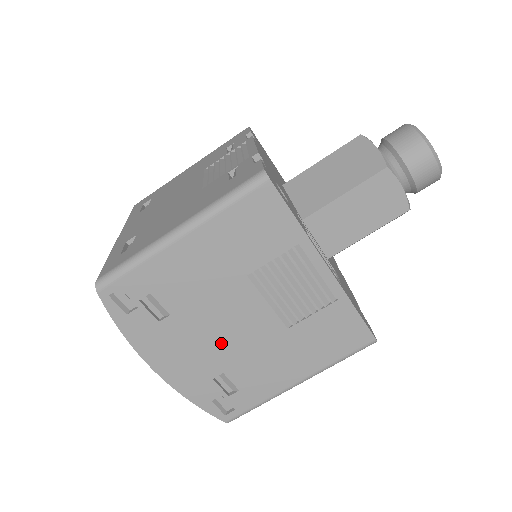
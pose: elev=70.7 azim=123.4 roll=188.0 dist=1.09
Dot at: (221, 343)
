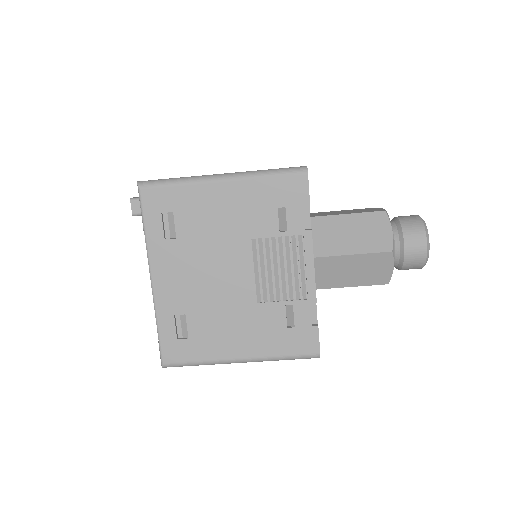
Dot at: occluded
